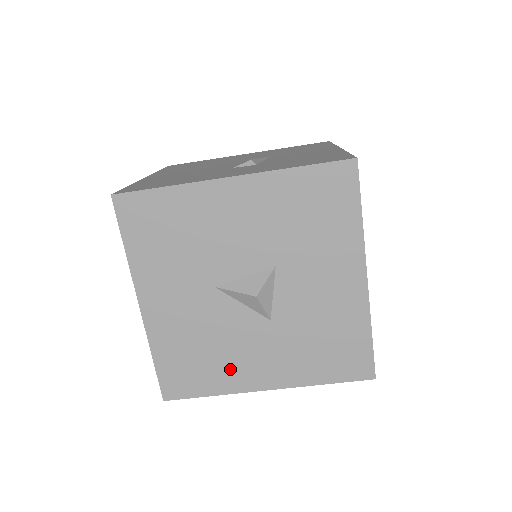
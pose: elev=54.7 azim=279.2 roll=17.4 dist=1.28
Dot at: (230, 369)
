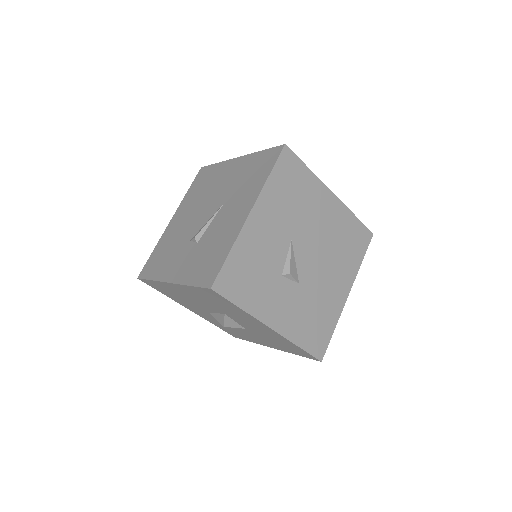
Dot at: (248, 337)
